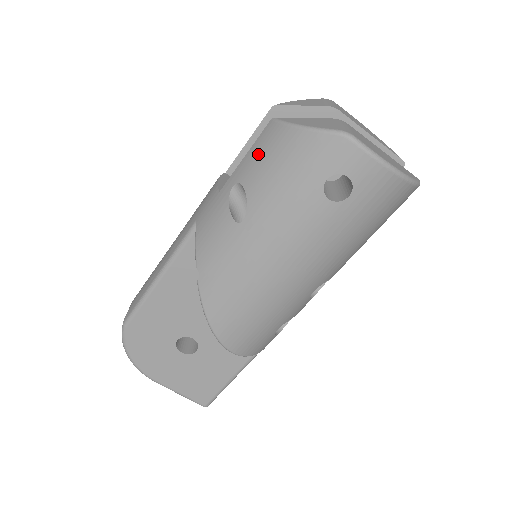
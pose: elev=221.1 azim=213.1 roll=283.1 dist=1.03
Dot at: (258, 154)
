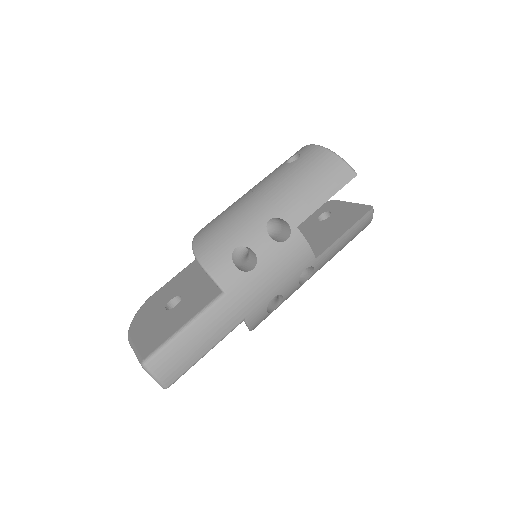
Dot at: occluded
